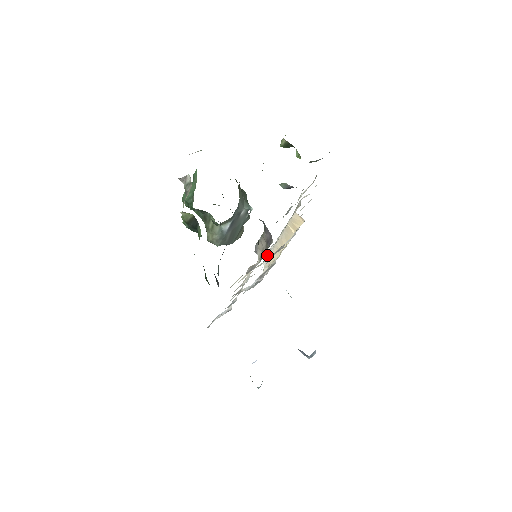
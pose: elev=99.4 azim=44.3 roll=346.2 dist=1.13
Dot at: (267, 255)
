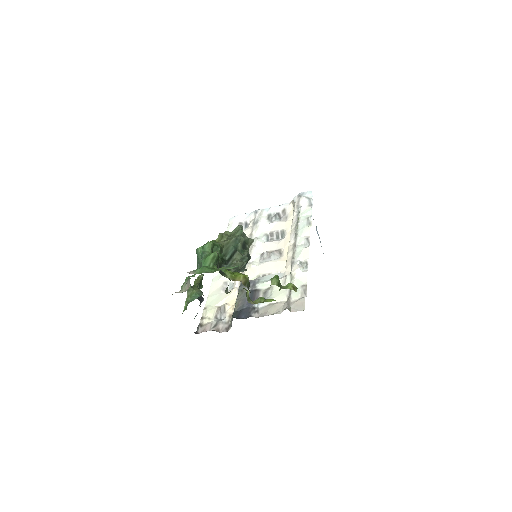
Dot at: (294, 205)
